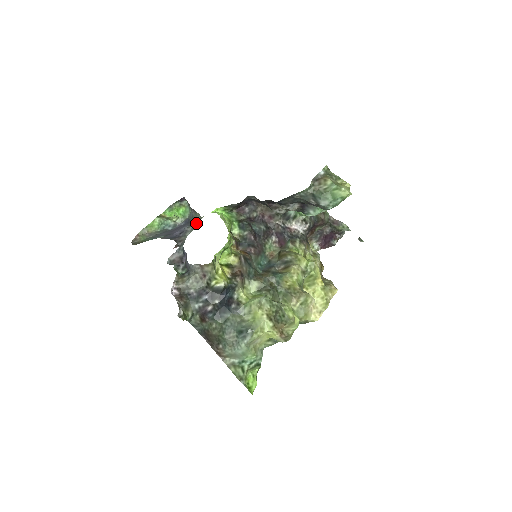
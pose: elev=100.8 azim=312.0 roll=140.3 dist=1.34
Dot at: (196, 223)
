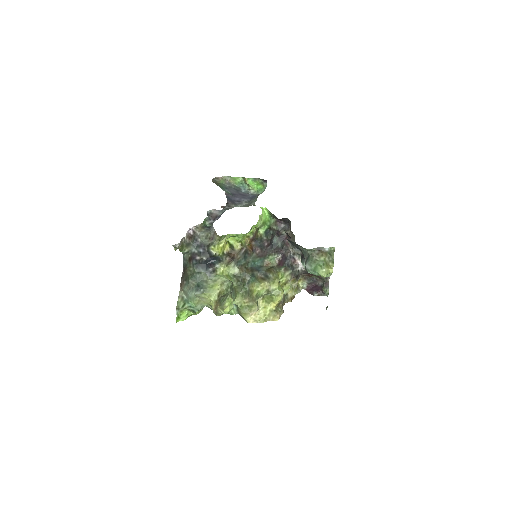
Dot at: (249, 204)
